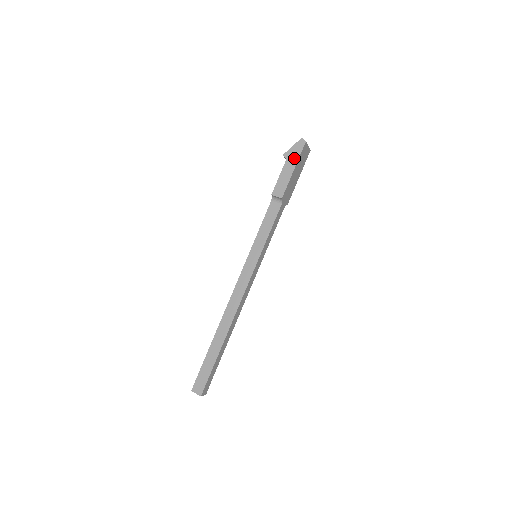
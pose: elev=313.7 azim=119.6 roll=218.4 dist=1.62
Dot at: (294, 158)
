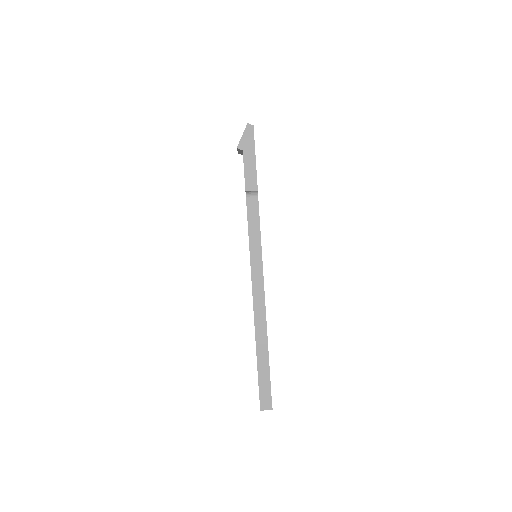
Dot at: (250, 146)
